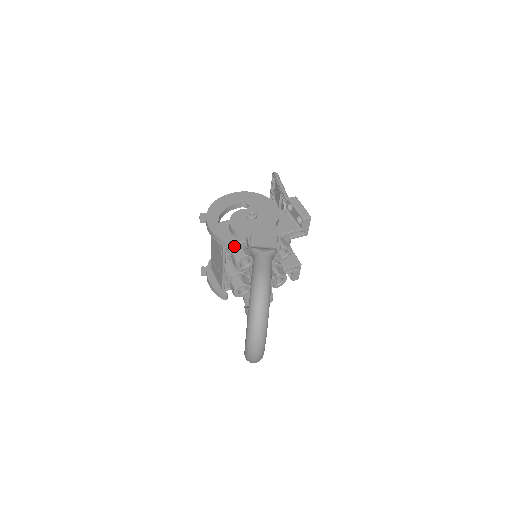
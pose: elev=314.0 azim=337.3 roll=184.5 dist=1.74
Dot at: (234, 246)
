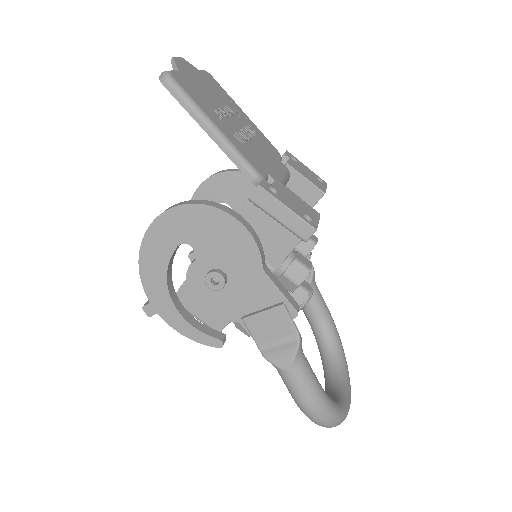
Dot at: occluded
